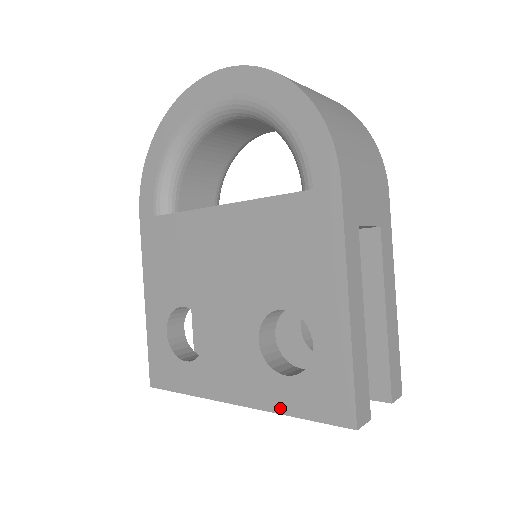
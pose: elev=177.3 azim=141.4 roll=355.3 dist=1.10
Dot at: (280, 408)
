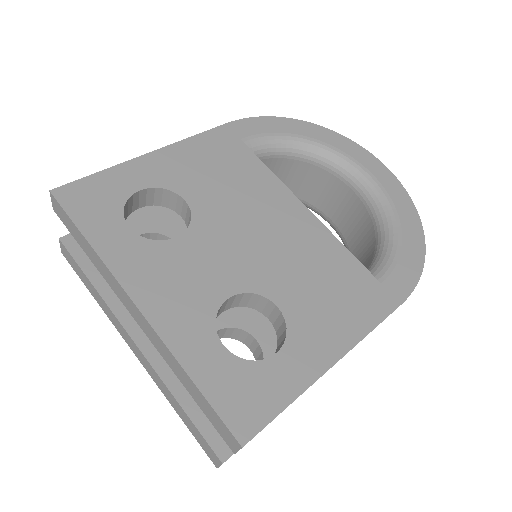
Dot at: (185, 358)
